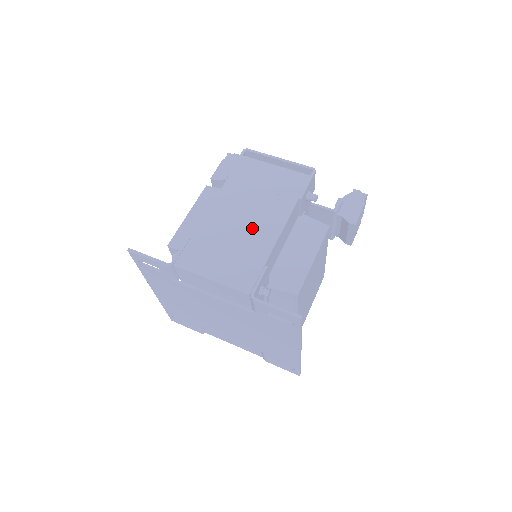
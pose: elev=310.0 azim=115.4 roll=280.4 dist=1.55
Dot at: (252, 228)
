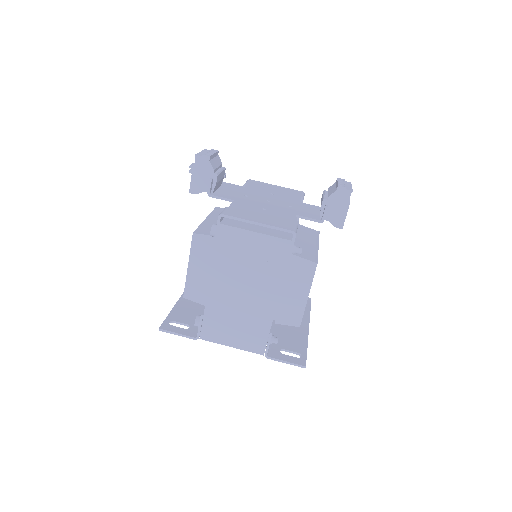
Dot at: (251, 302)
